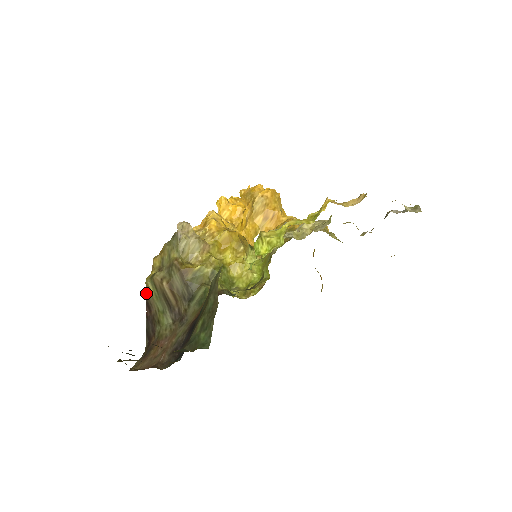
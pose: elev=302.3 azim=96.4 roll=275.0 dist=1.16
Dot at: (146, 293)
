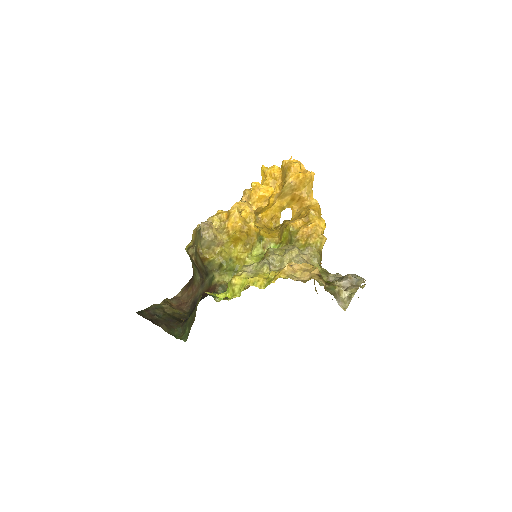
Dot at: occluded
